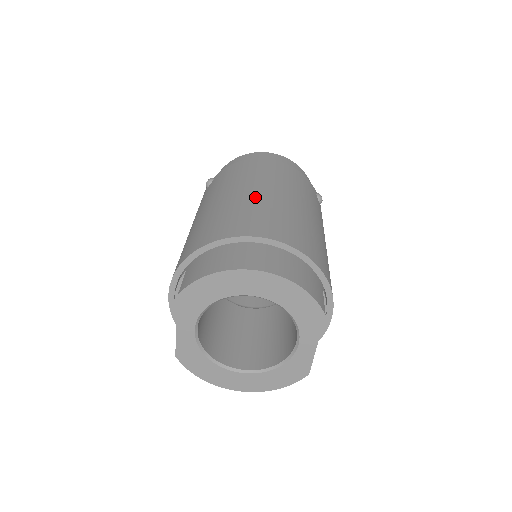
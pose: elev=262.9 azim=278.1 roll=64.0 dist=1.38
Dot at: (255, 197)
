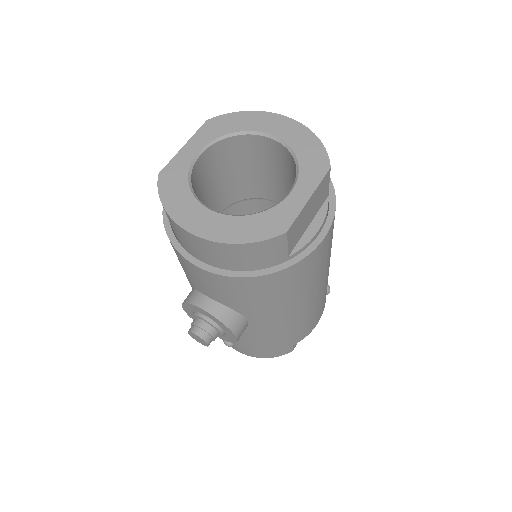
Dot at: occluded
